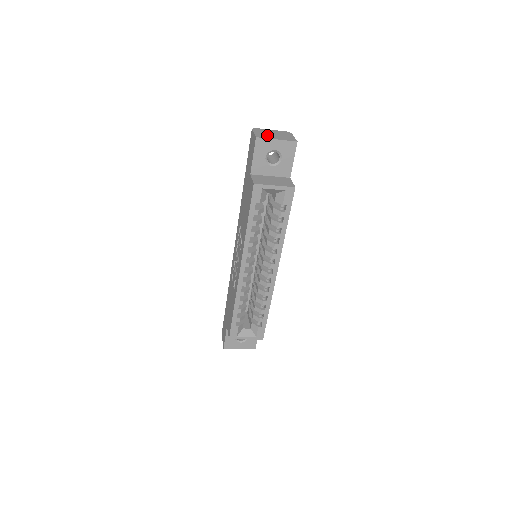
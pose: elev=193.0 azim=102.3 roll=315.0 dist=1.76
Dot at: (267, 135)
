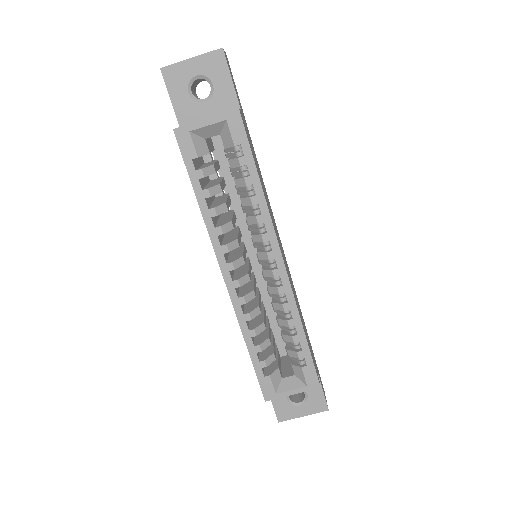
Dot at: occluded
